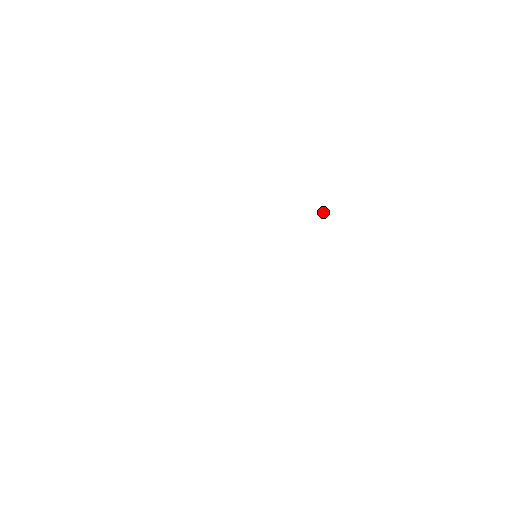
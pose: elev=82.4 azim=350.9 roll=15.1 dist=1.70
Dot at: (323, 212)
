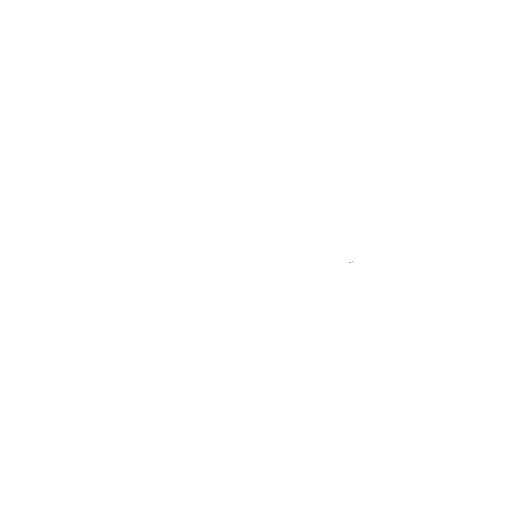
Dot at: occluded
